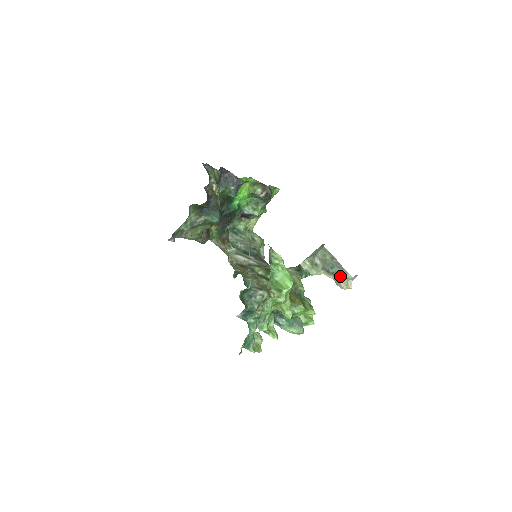
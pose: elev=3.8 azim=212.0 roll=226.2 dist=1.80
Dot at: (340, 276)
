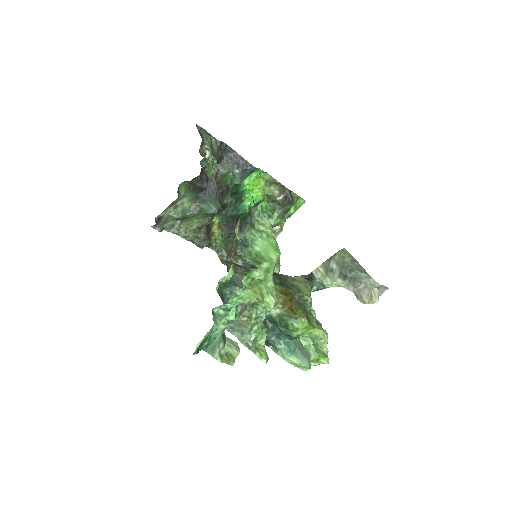
Dot at: (360, 282)
